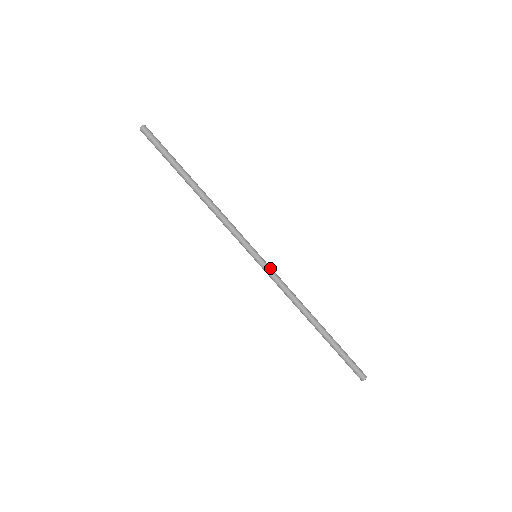
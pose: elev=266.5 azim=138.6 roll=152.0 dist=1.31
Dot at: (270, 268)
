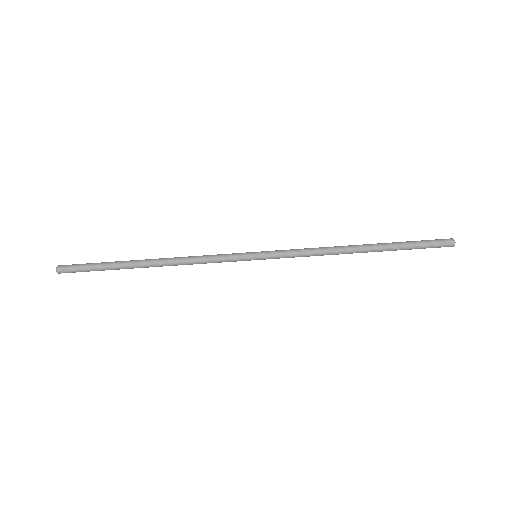
Dot at: (277, 251)
